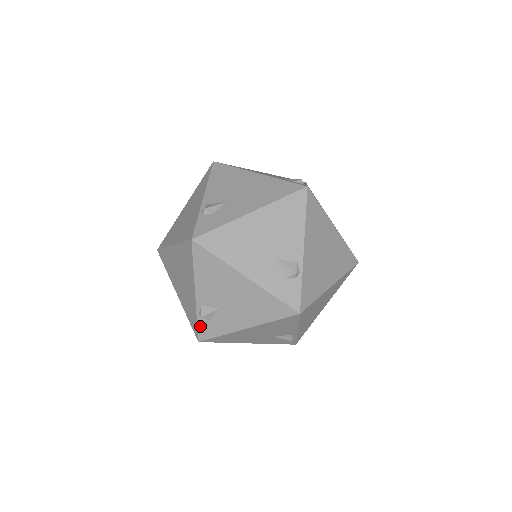
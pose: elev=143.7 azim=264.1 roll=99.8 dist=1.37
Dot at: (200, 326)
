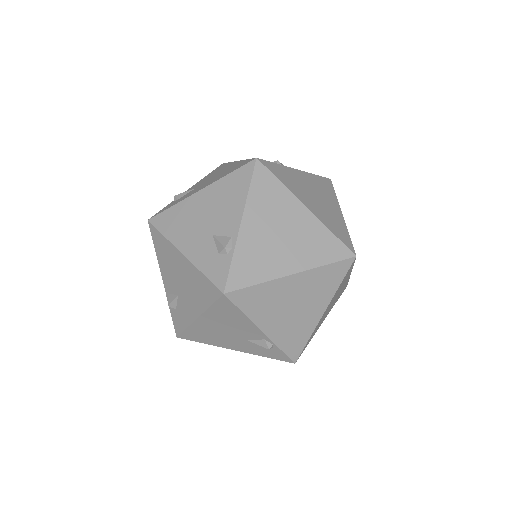
Dot at: occluded
